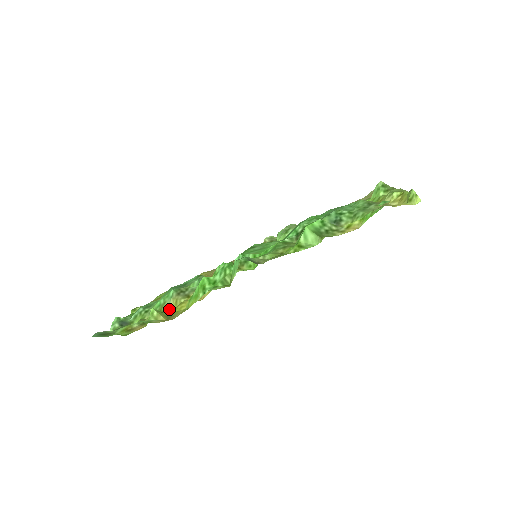
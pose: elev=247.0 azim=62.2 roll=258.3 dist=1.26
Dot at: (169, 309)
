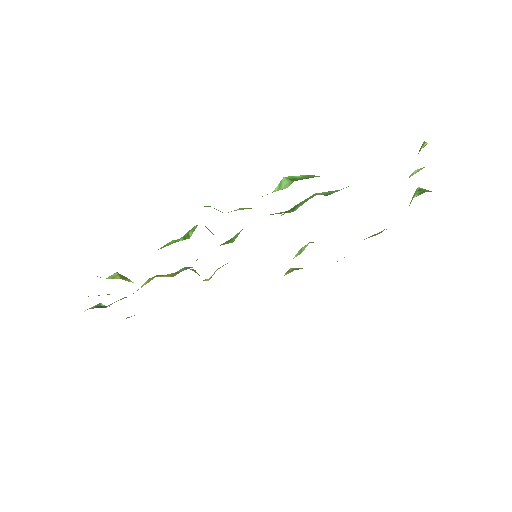
Dot at: (141, 287)
